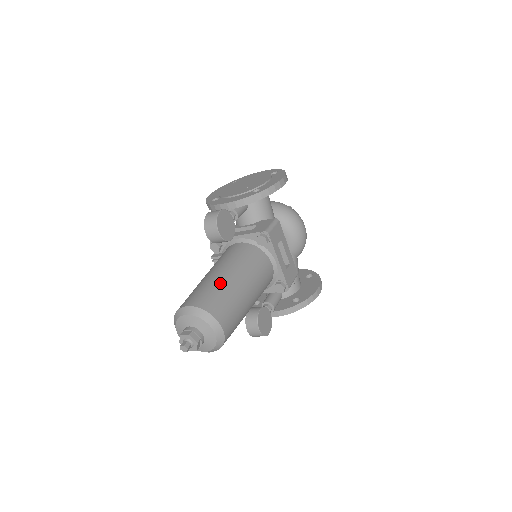
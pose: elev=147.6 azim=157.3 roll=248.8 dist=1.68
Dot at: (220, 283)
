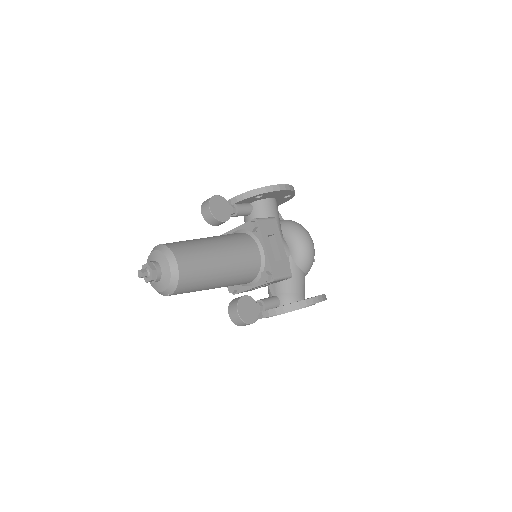
Dot at: (195, 240)
